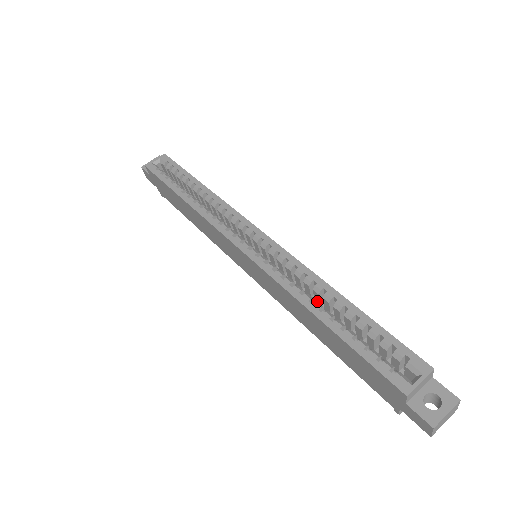
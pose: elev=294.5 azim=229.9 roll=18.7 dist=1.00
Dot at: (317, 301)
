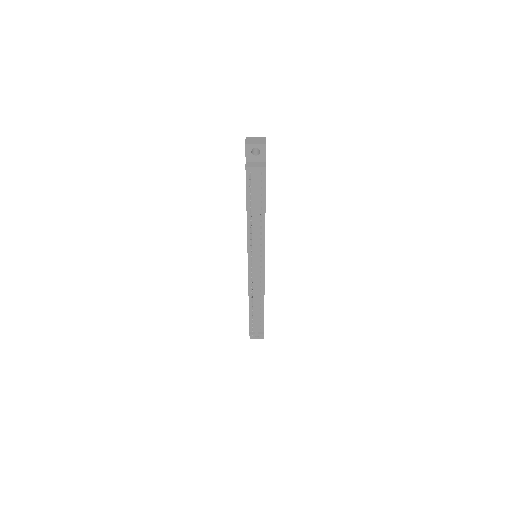
Dot at: occluded
